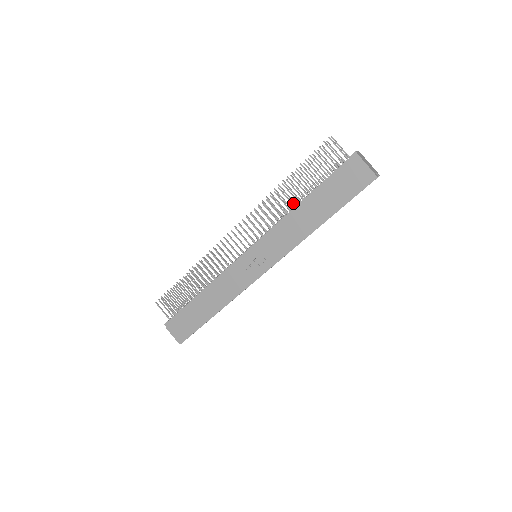
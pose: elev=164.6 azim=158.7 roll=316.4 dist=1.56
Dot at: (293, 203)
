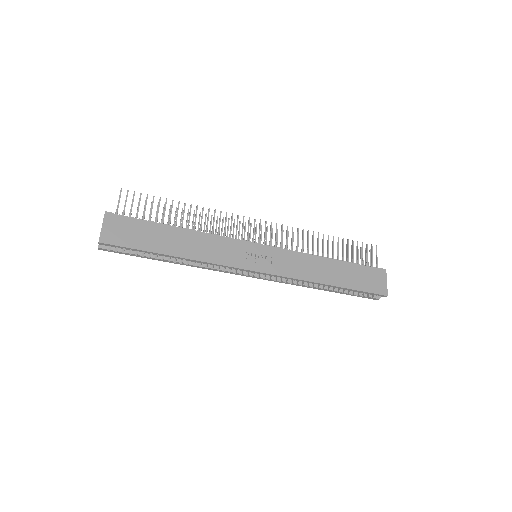
Dot at: (323, 253)
